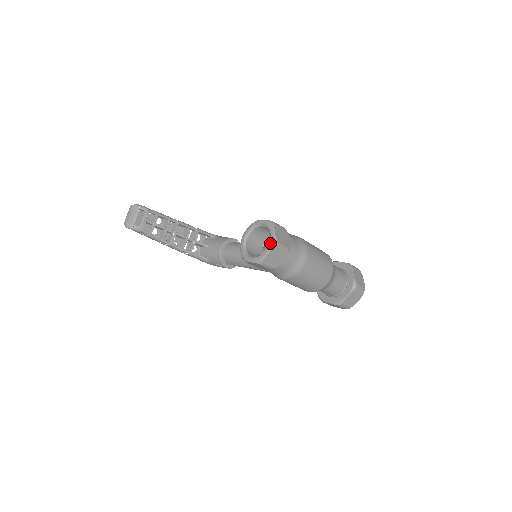
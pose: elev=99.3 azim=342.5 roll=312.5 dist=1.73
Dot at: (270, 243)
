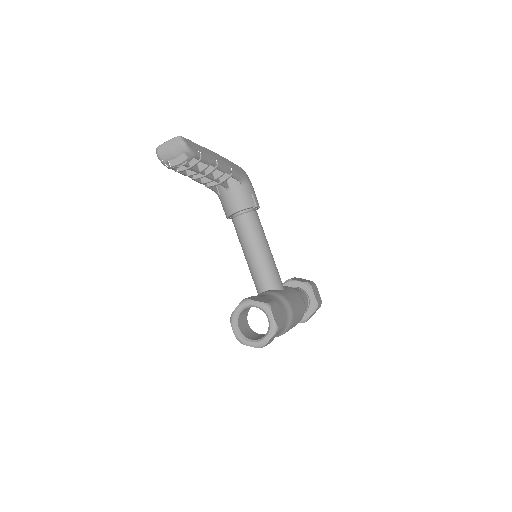
Dot at: (258, 343)
